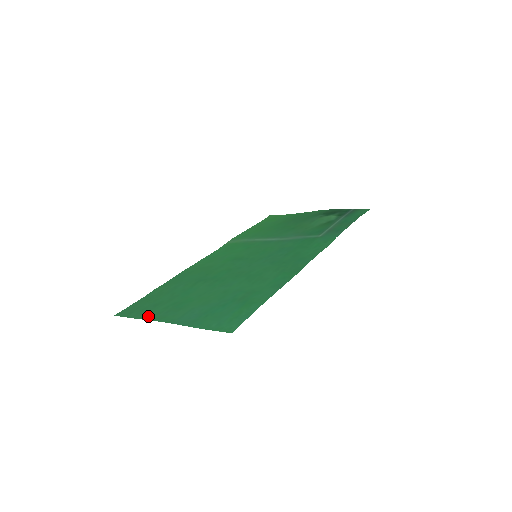
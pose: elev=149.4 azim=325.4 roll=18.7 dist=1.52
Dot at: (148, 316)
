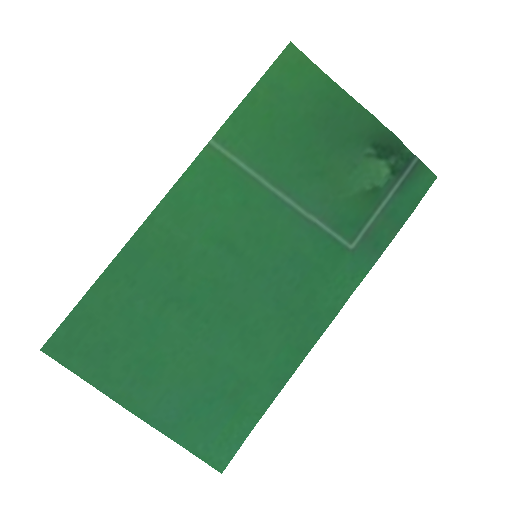
Dot at: (103, 383)
